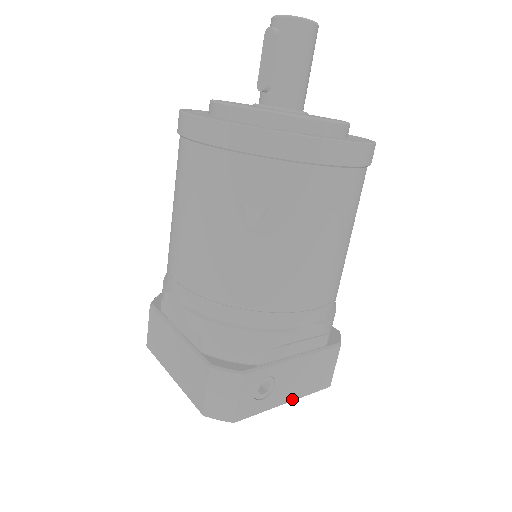
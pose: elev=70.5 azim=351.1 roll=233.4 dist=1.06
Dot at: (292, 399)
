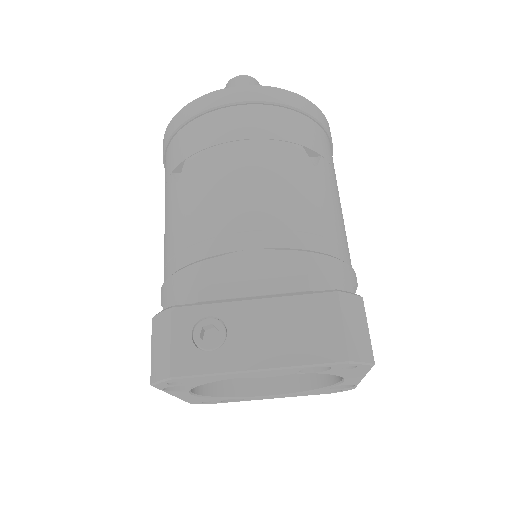
Dot at: (269, 365)
